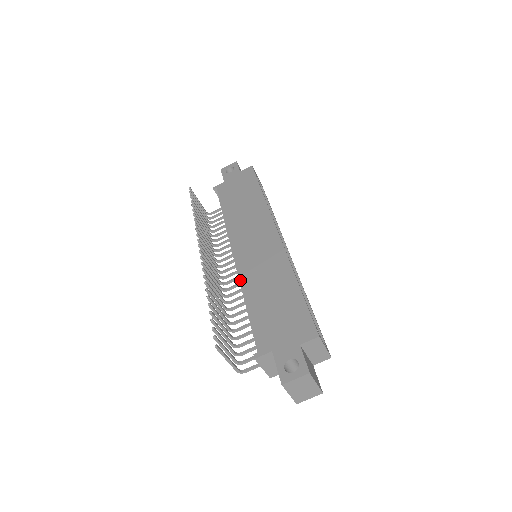
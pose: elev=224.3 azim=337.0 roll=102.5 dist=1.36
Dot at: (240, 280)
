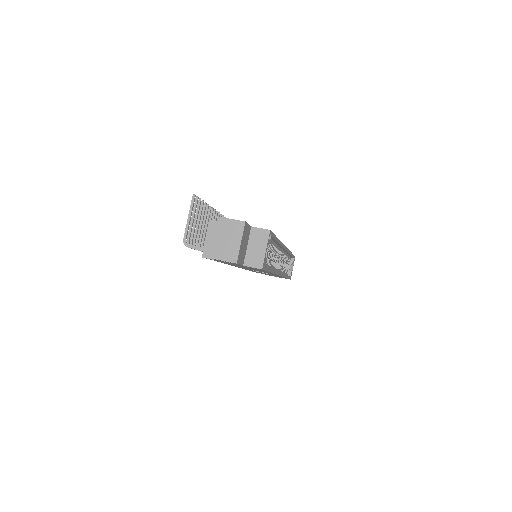
Dot at: occluded
